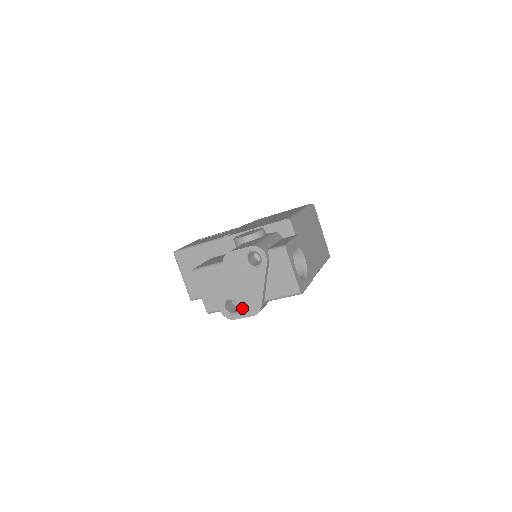
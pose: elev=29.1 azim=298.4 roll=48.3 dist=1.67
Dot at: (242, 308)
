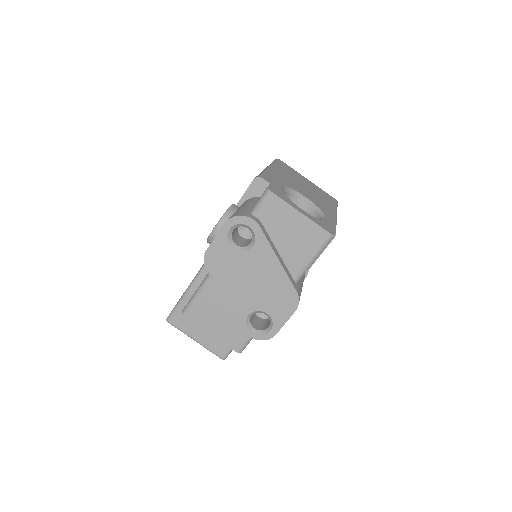
Dot at: (274, 312)
